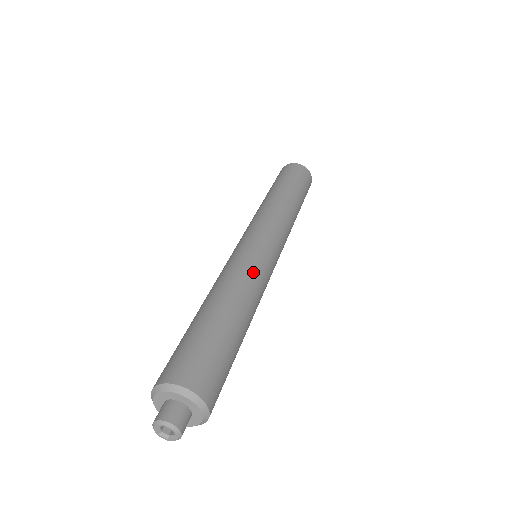
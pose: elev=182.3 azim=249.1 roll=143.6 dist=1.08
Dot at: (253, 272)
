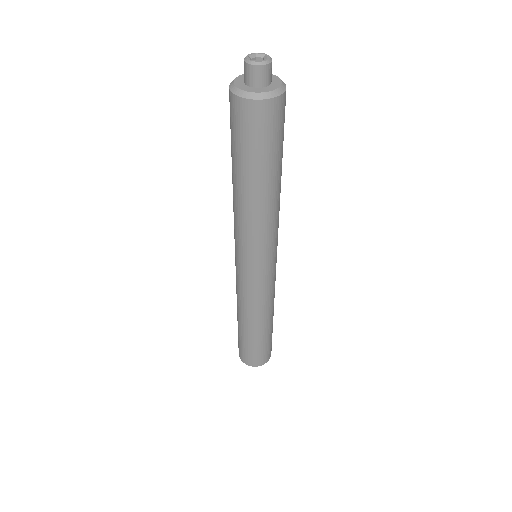
Dot at: (274, 293)
